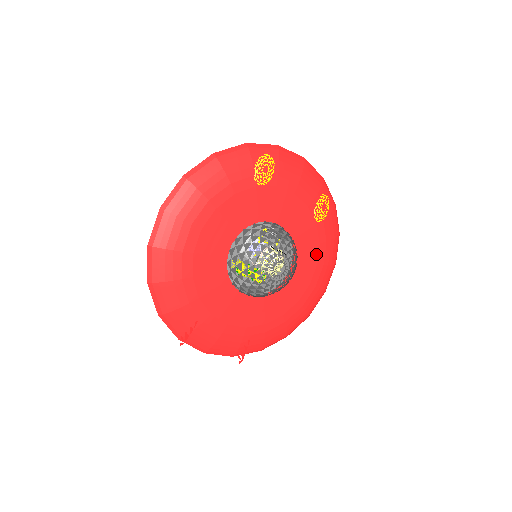
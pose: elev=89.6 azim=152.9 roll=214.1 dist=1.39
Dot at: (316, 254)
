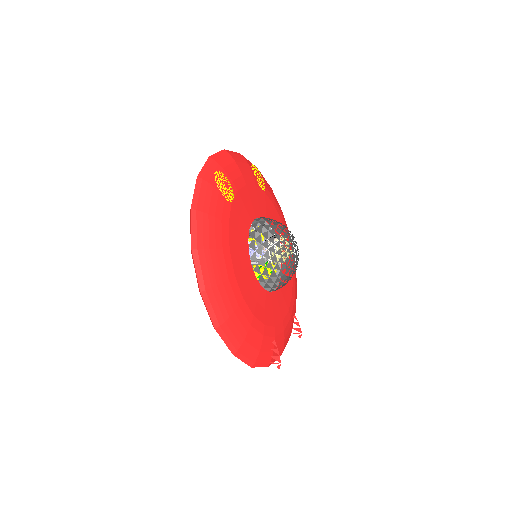
Dot at: (277, 215)
